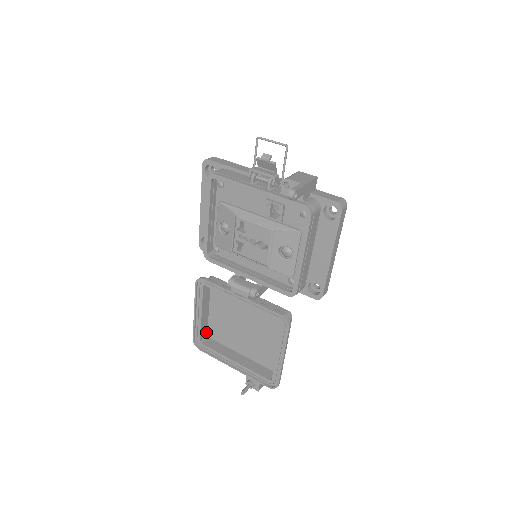
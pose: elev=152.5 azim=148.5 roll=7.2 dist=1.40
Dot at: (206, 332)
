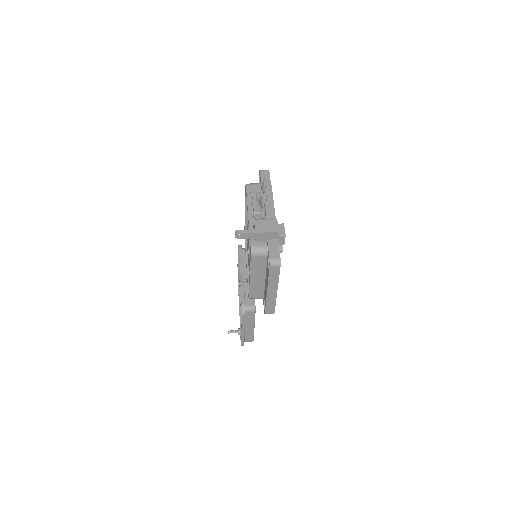
Dot at: occluded
